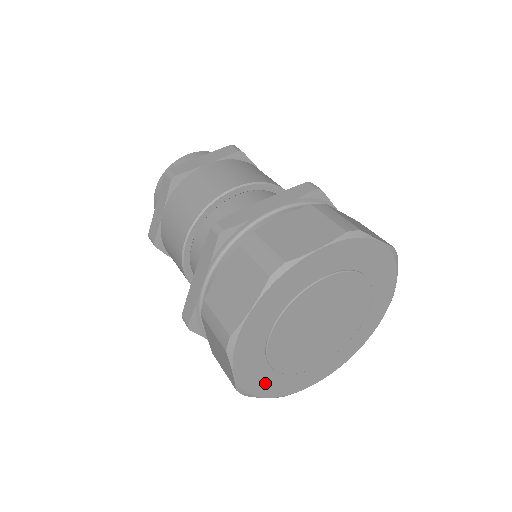
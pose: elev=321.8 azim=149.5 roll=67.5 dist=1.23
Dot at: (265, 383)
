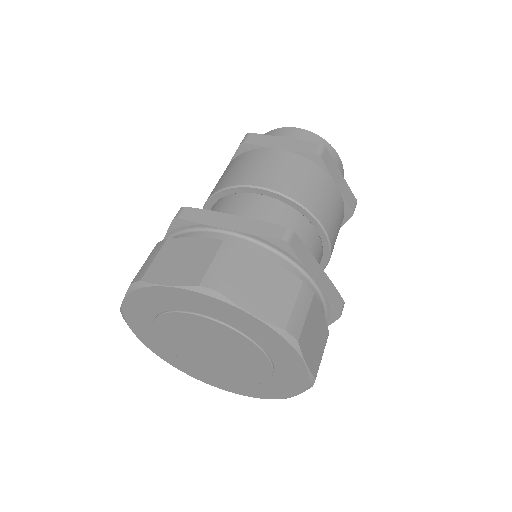
Dot at: (225, 384)
